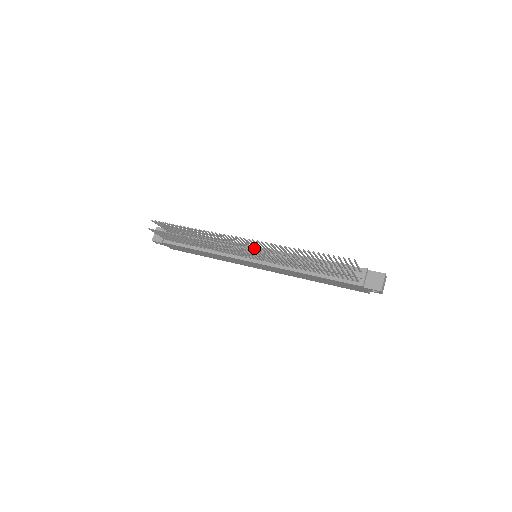
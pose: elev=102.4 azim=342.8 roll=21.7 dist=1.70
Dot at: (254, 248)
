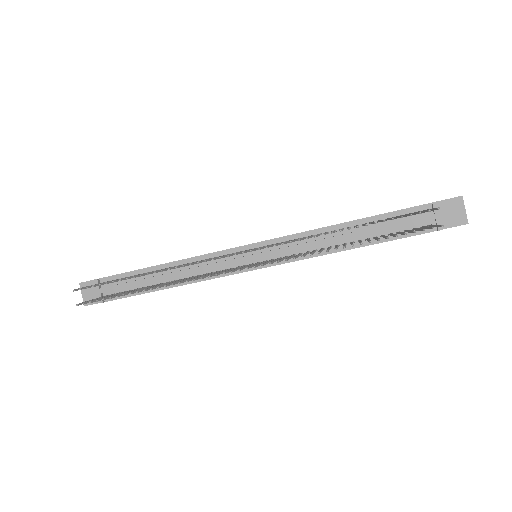
Dot at: occluded
